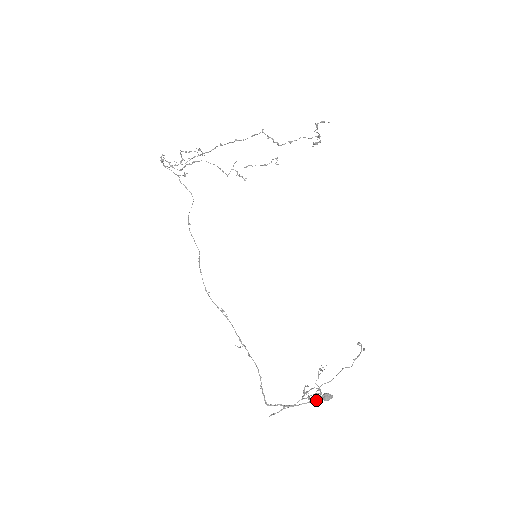
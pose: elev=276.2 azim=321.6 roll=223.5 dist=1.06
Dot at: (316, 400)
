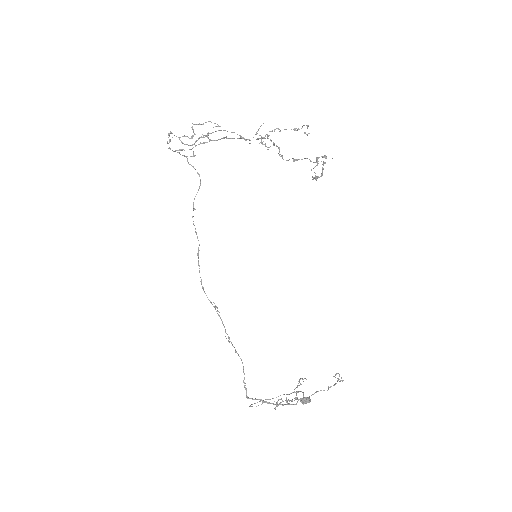
Dot at: (293, 404)
